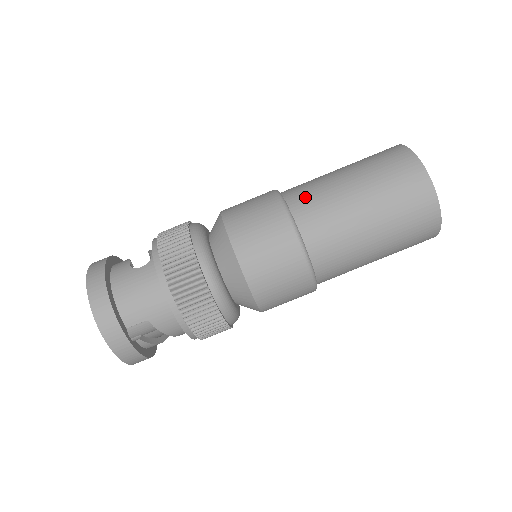
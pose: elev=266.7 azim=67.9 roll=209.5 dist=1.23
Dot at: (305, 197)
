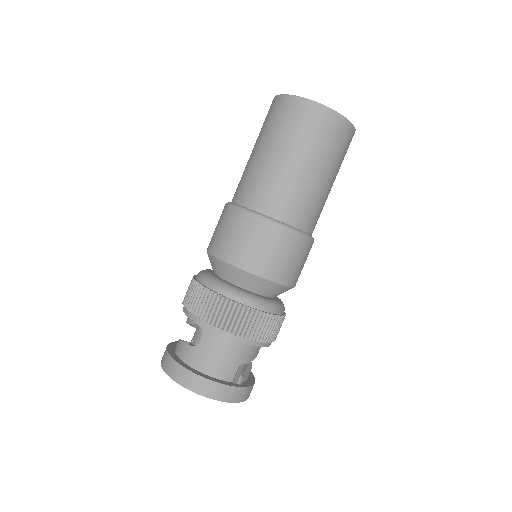
Dot at: (260, 194)
